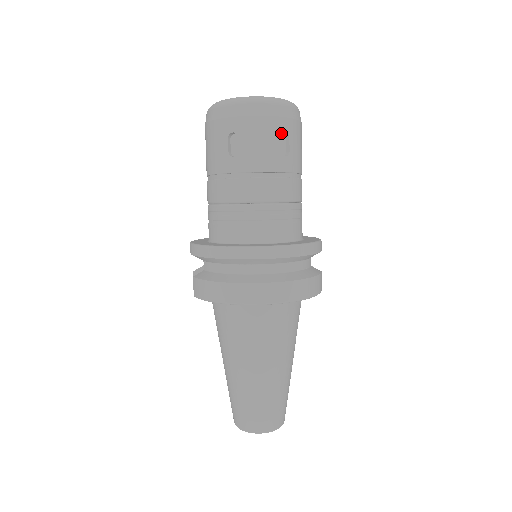
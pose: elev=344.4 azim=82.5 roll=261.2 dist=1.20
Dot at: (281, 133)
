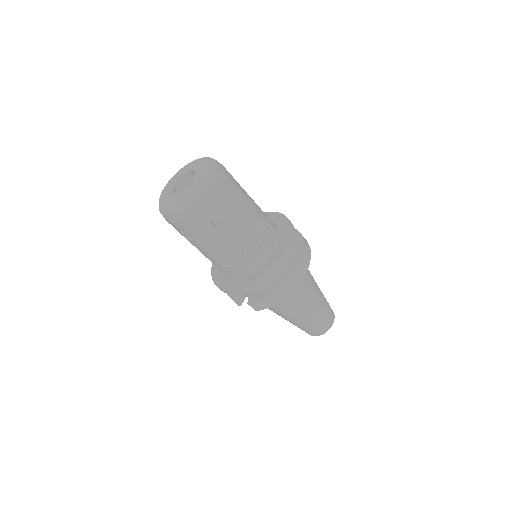
Dot at: (231, 187)
